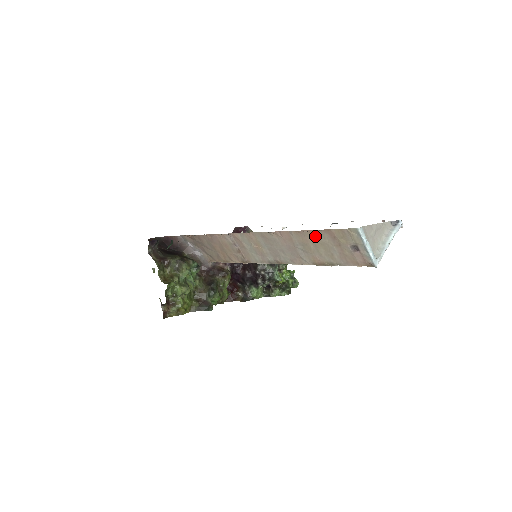
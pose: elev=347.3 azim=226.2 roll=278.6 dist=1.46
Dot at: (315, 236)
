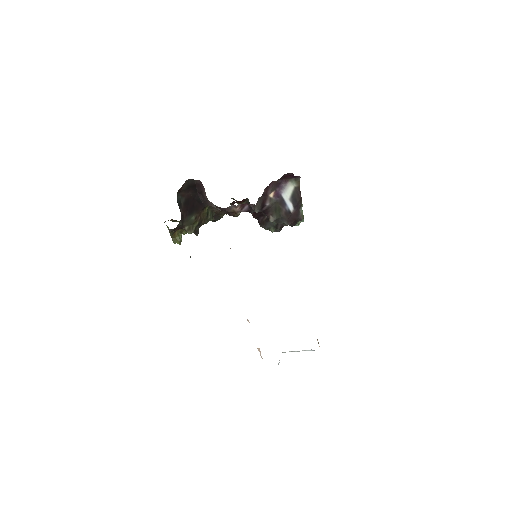
Dot at: occluded
